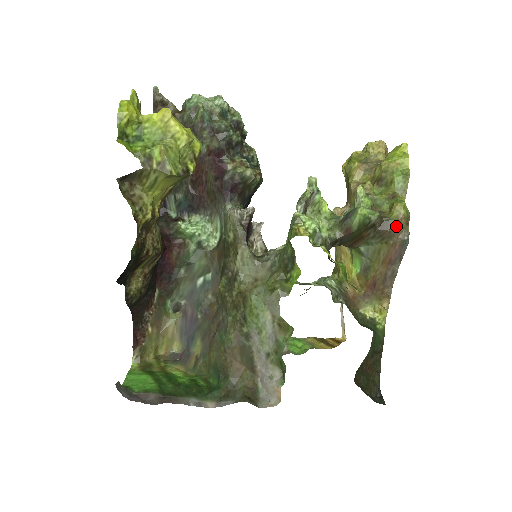
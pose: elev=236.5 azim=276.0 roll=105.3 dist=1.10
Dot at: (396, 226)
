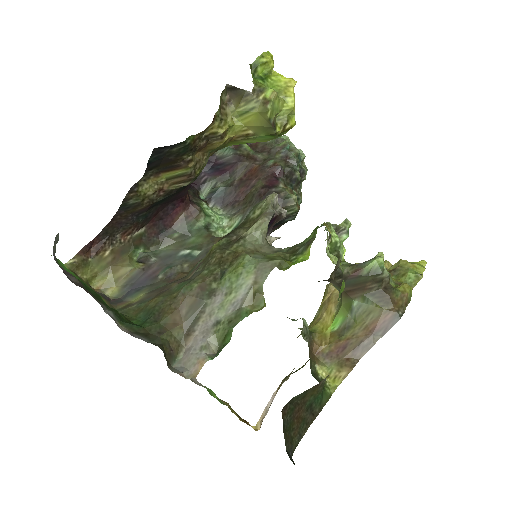
Dot at: (397, 298)
